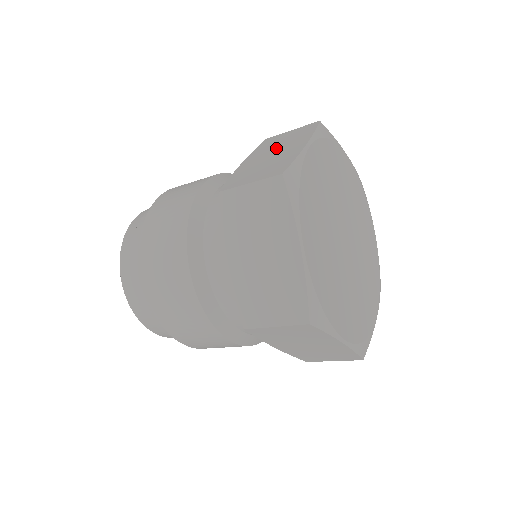
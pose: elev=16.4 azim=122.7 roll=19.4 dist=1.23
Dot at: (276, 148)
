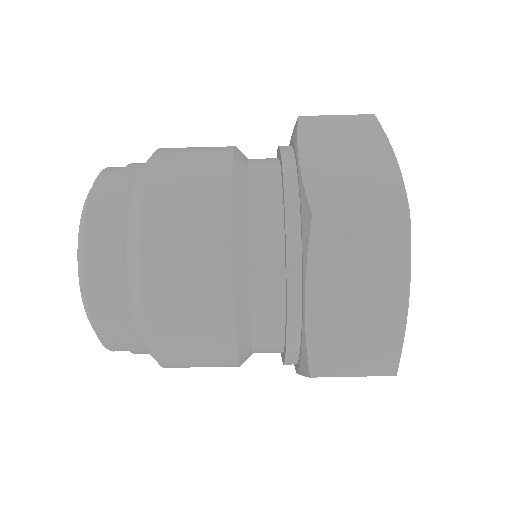
Dot at: occluded
